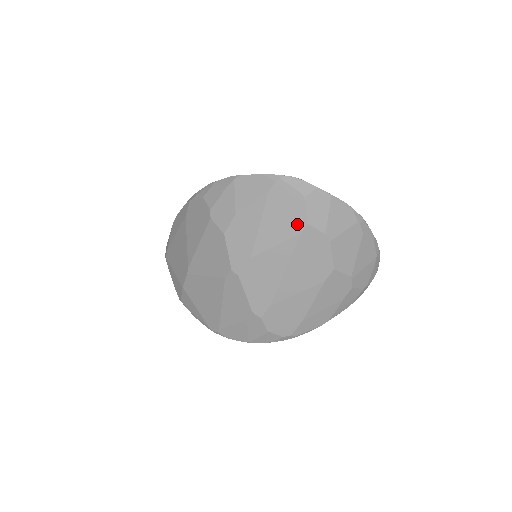
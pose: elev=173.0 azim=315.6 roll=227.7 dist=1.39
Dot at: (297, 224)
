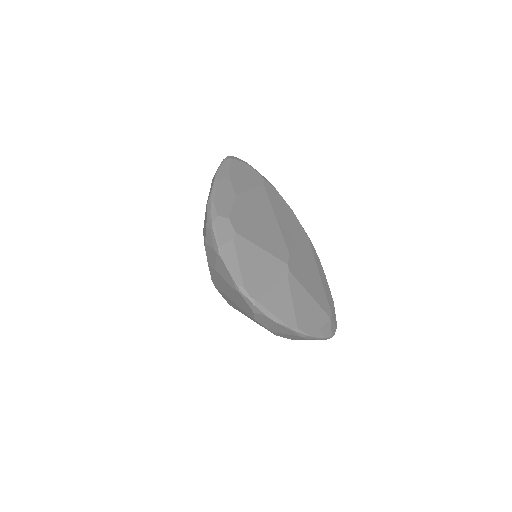
Dot at: (248, 313)
